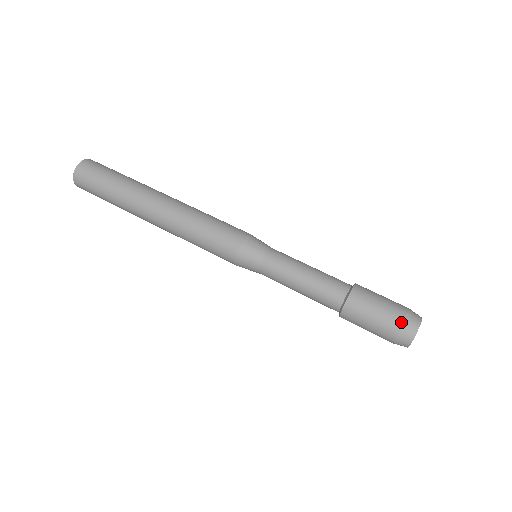
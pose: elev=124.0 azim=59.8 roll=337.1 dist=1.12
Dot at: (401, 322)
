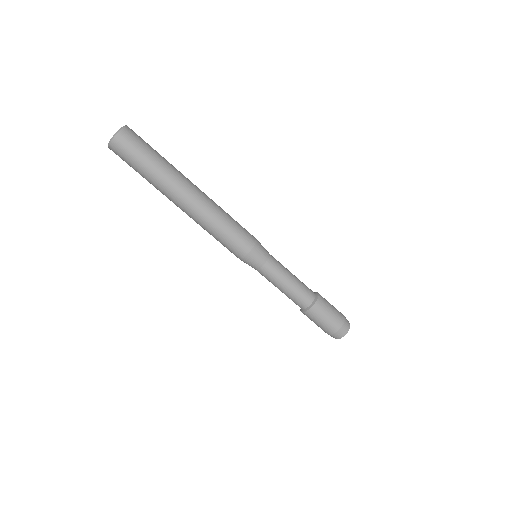
Dot at: (332, 334)
